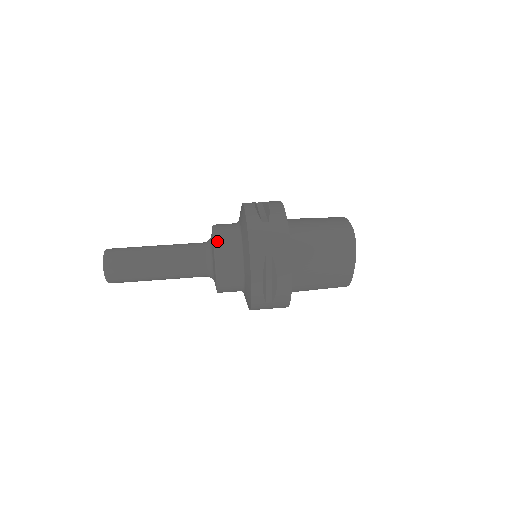
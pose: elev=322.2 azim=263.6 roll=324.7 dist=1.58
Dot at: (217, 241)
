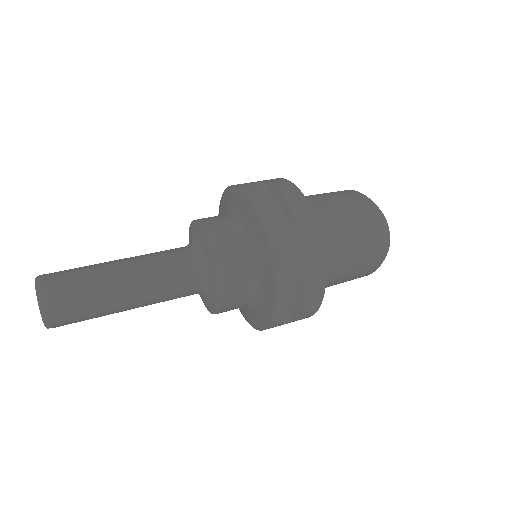
Dot at: (218, 258)
